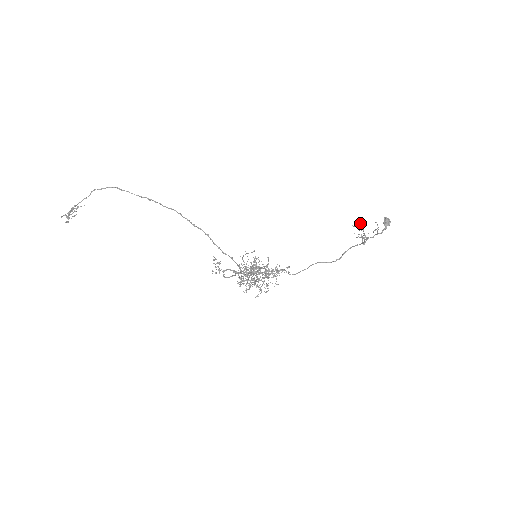
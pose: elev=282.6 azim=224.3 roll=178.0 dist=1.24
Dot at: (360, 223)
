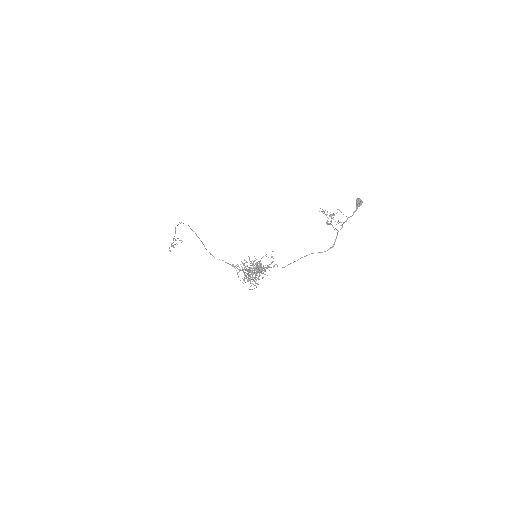
Dot at: (324, 211)
